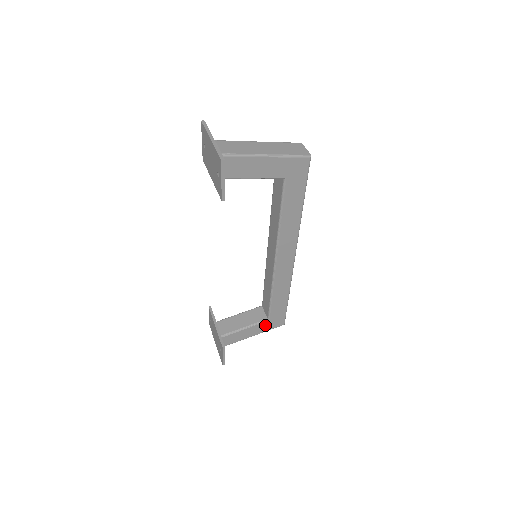
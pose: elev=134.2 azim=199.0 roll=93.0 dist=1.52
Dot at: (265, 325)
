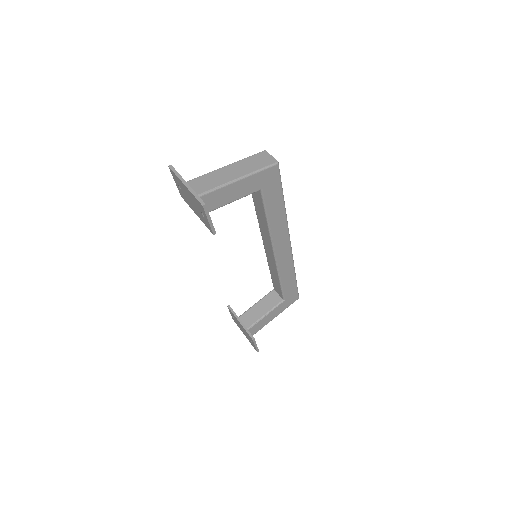
Dot at: (282, 305)
